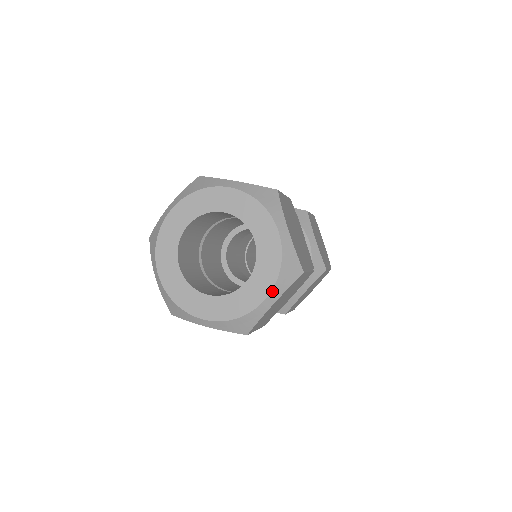
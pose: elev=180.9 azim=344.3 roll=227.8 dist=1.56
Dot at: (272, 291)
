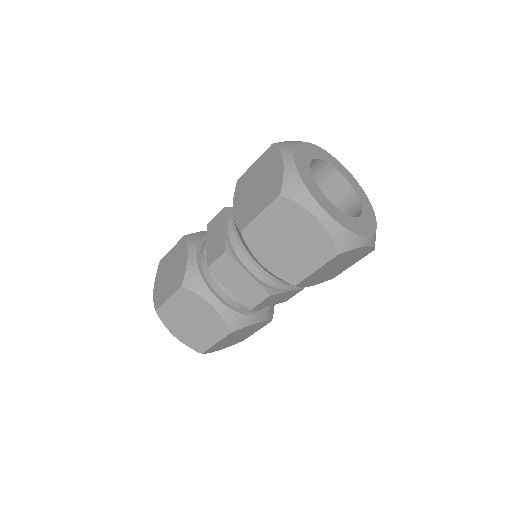
Dot at: (371, 206)
